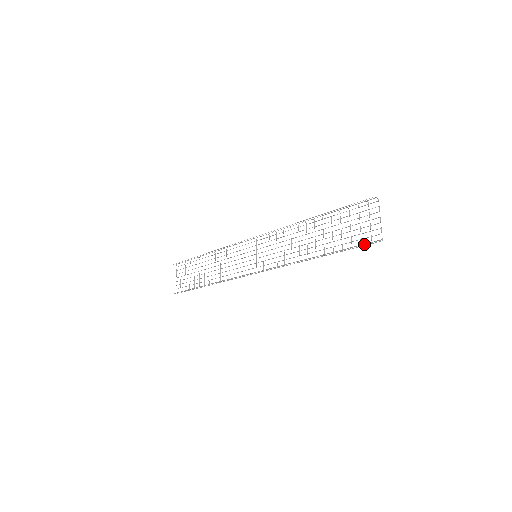
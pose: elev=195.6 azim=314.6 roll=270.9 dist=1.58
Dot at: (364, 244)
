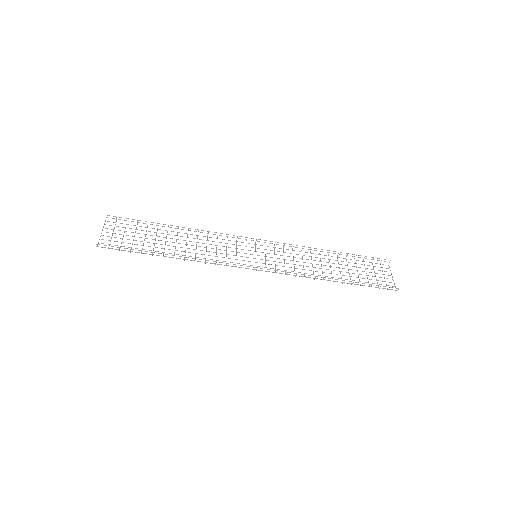
Dot at: occluded
